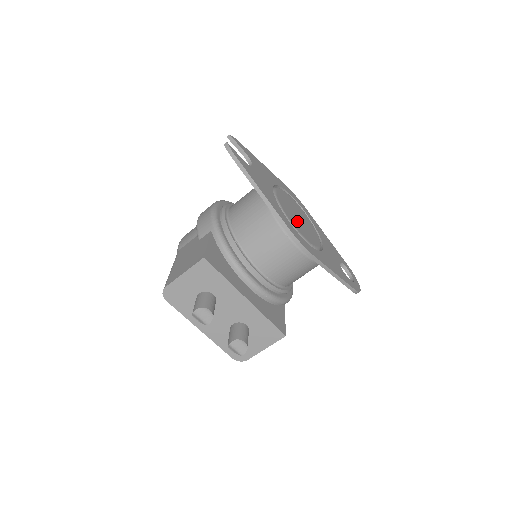
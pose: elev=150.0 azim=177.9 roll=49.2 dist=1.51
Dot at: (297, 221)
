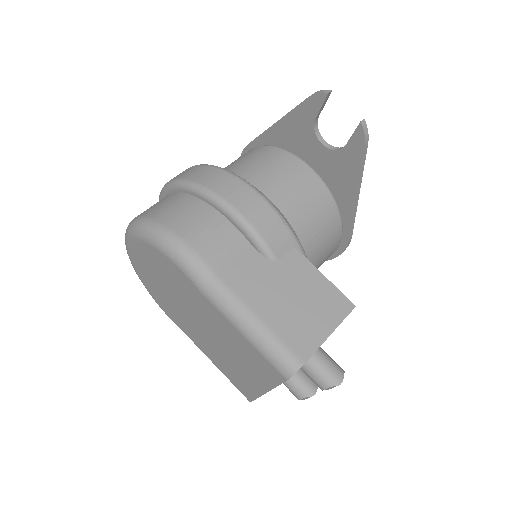
Dot at: occluded
